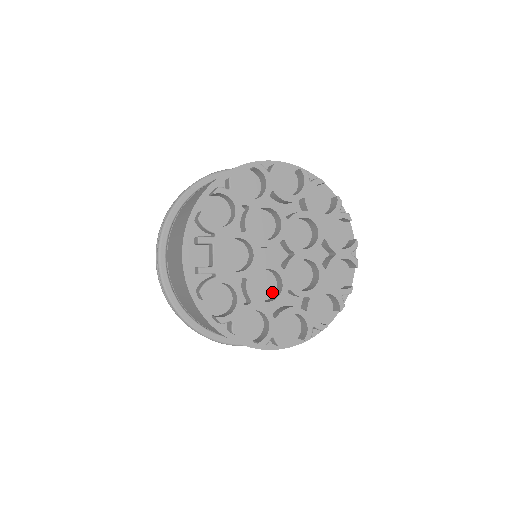
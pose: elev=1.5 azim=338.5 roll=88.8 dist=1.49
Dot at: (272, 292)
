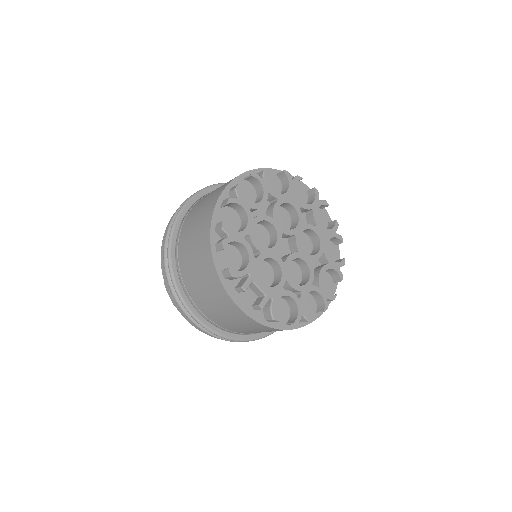
Dot at: (300, 272)
